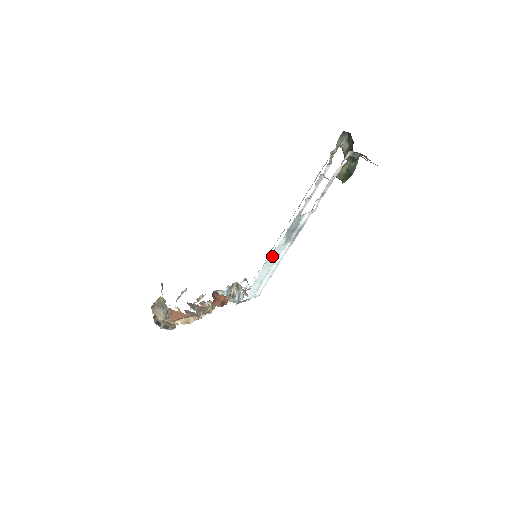
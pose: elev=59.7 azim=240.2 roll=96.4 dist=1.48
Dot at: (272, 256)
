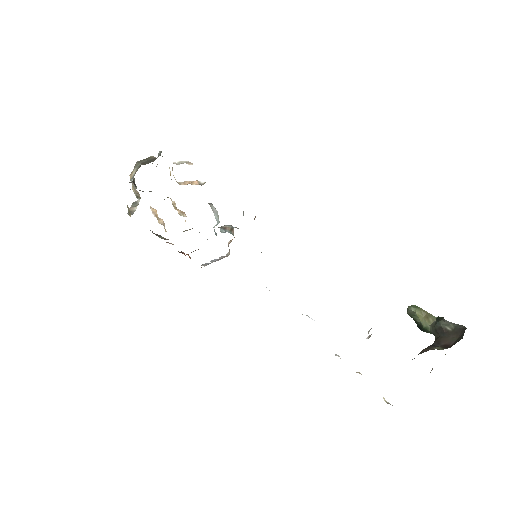
Dot at: occluded
